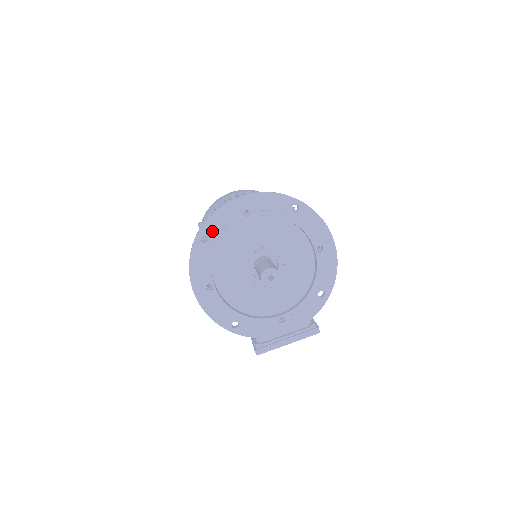
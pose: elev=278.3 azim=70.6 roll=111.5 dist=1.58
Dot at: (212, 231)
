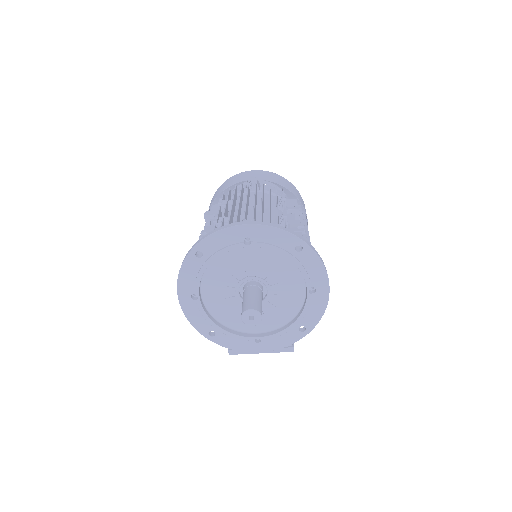
Dot at: (208, 249)
